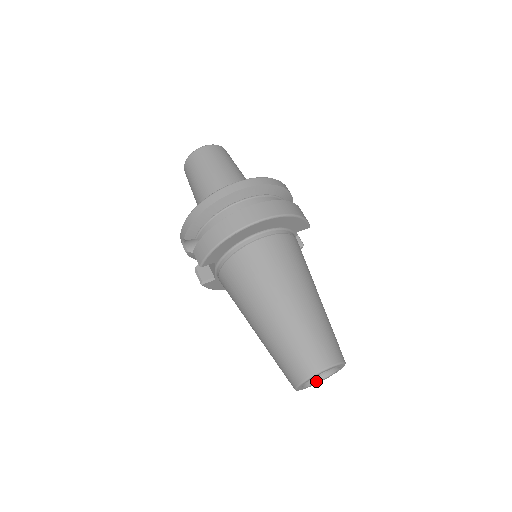
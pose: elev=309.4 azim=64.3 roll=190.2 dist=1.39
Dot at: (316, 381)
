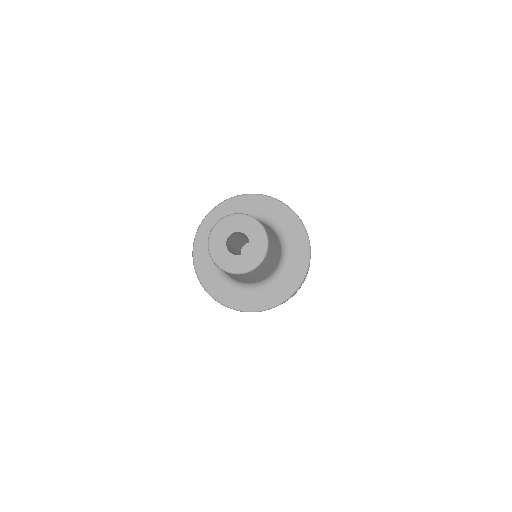
Dot at: occluded
